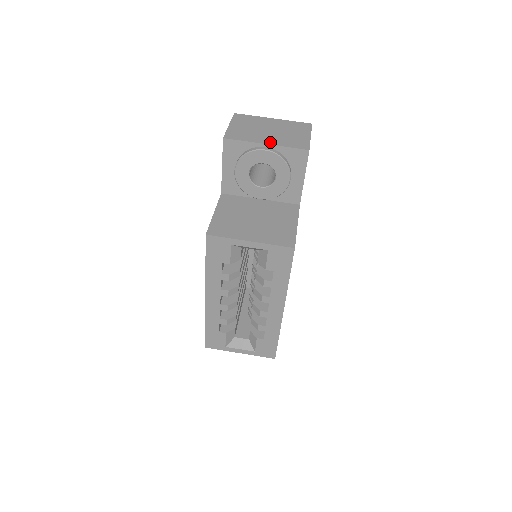
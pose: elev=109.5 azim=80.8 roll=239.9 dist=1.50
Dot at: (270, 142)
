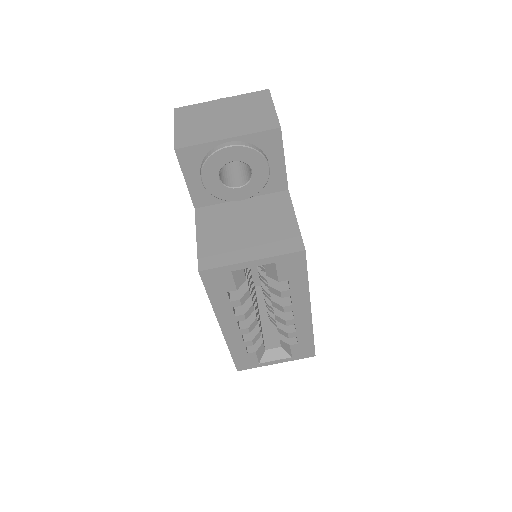
Dot at: (231, 134)
